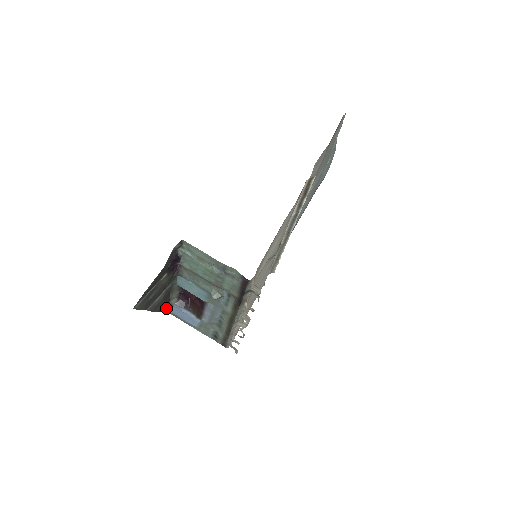
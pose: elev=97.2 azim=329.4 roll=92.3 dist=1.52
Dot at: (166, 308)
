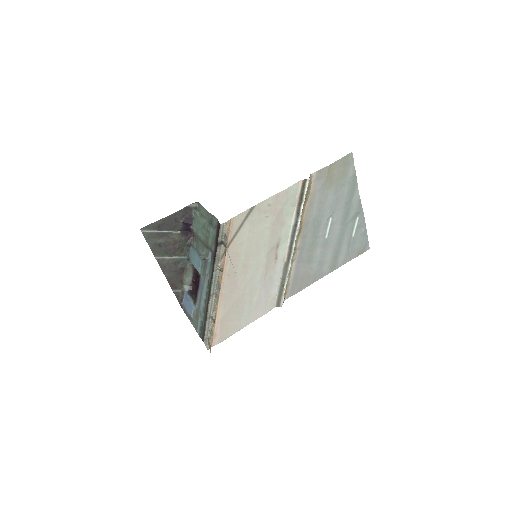
Dot at: (178, 293)
